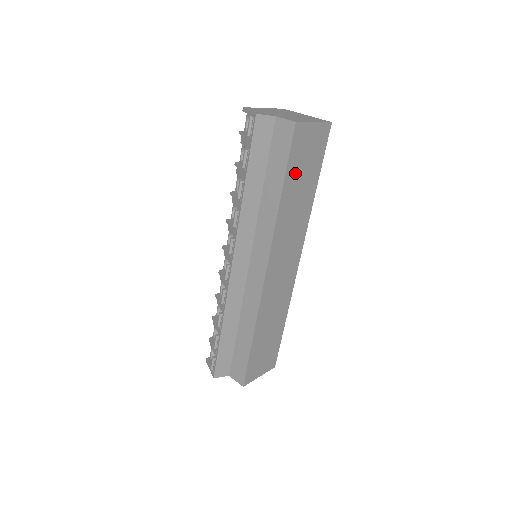
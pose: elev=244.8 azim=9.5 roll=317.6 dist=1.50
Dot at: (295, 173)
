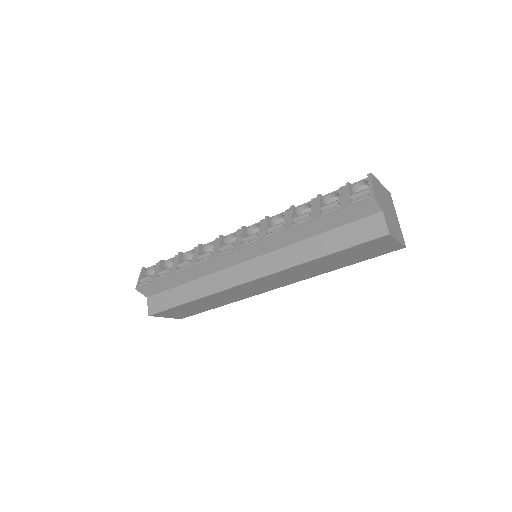
Dot at: (347, 253)
